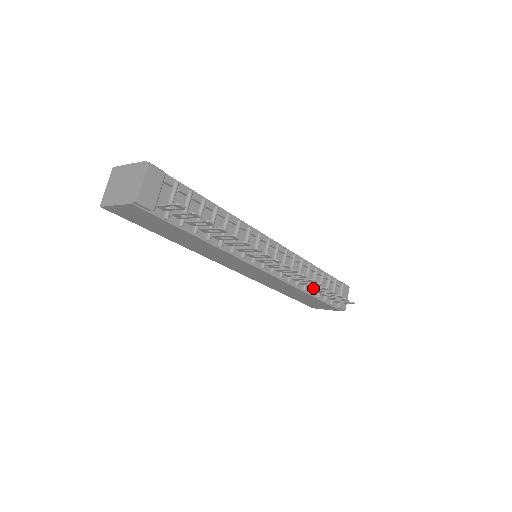
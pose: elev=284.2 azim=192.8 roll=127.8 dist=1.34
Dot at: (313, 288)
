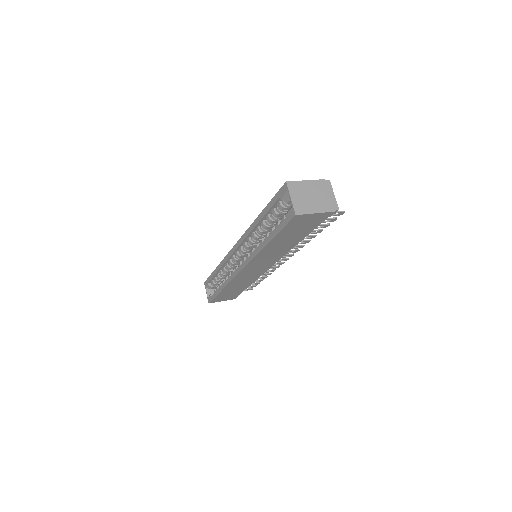
Dot at: occluded
